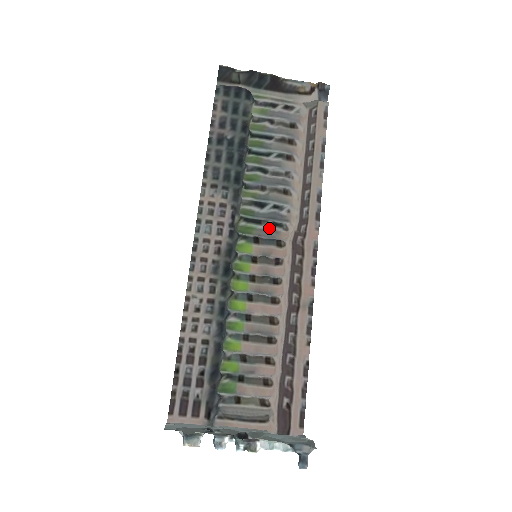
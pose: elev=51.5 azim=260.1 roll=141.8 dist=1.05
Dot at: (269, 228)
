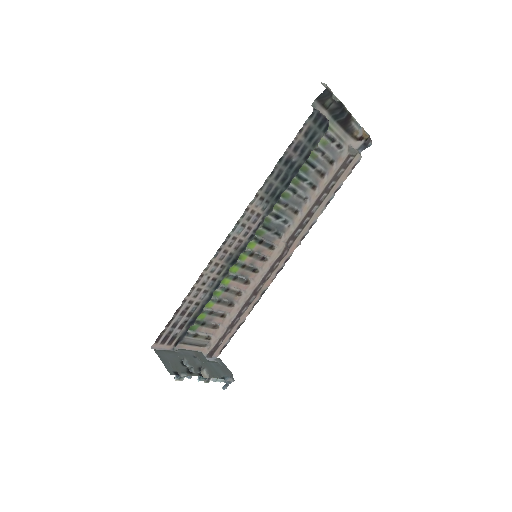
Dot at: (272, 235)
